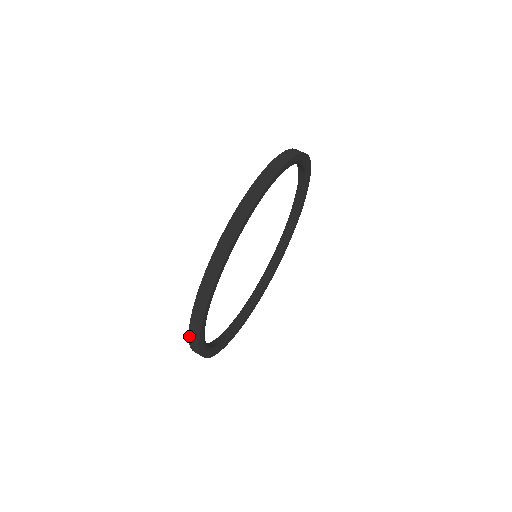
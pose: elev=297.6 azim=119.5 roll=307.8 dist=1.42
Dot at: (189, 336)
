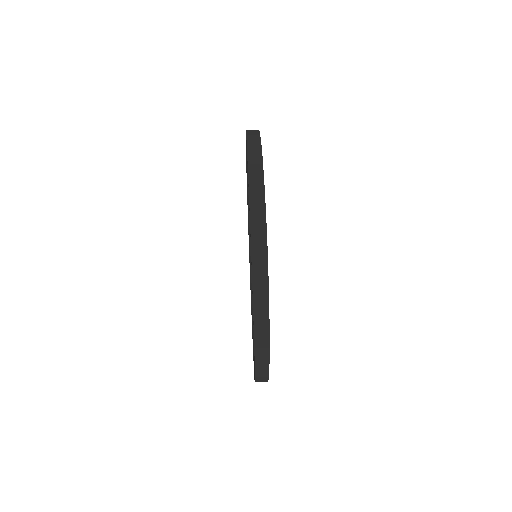
Dot at: occluded
